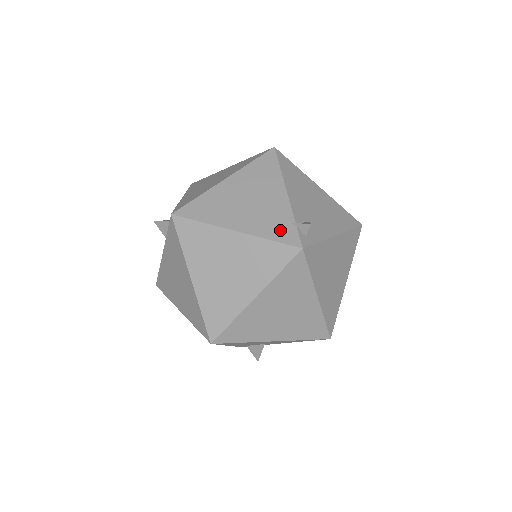
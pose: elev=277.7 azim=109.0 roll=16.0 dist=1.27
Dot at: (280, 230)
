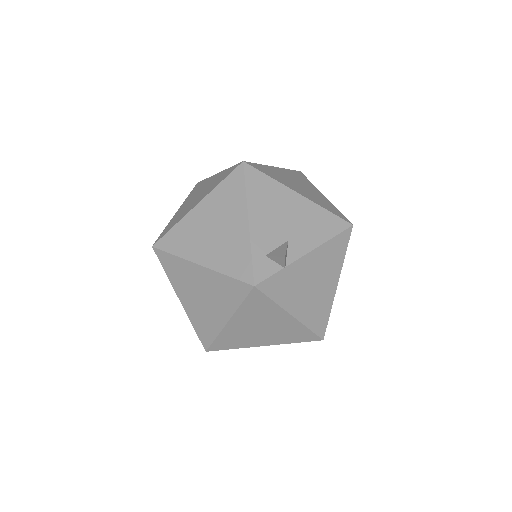
Dot at: occluded
